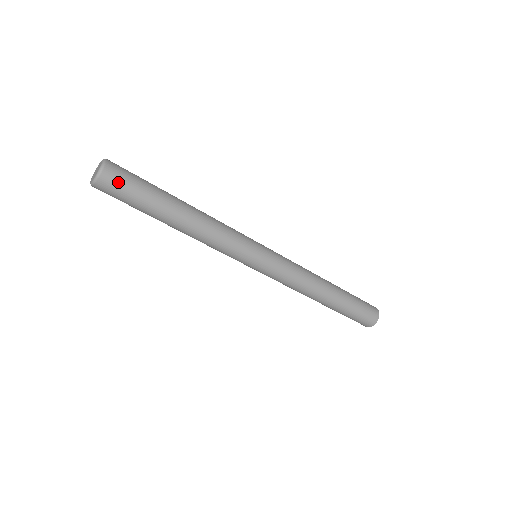
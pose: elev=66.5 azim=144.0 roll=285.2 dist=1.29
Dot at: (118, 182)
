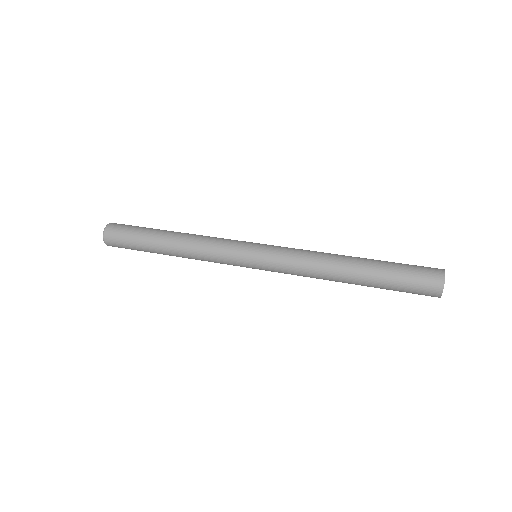
Dot at: (118, 246)
